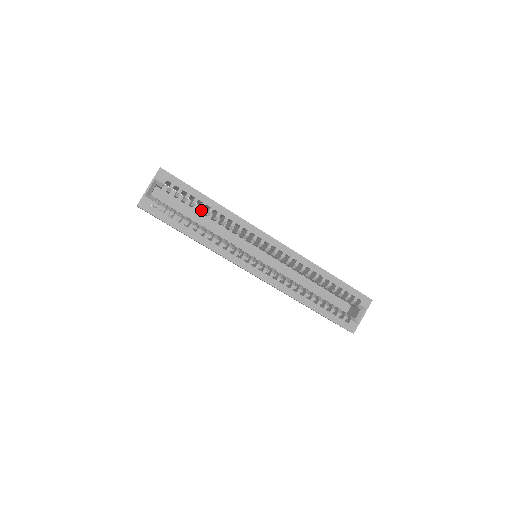
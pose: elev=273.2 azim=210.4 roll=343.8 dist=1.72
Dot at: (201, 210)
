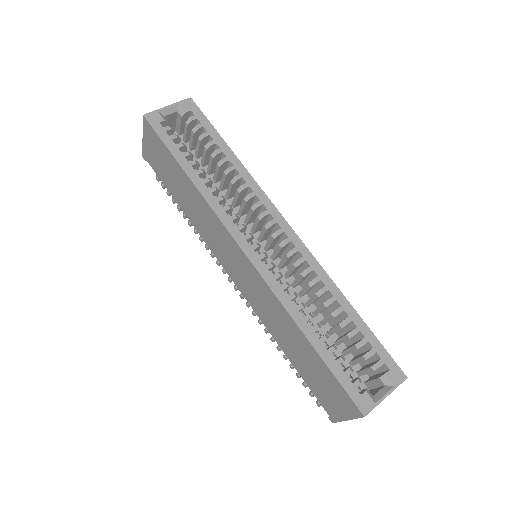
Dot at: (214, 156)
